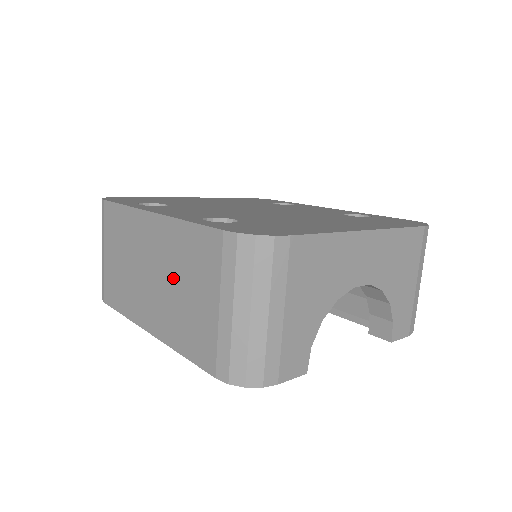
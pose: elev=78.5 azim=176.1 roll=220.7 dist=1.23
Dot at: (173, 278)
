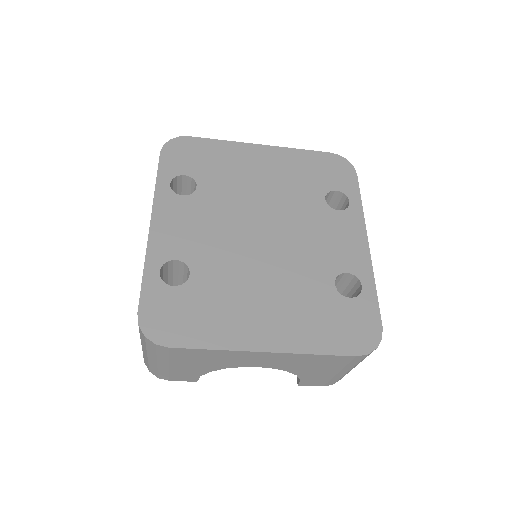
Dot at: occluded
